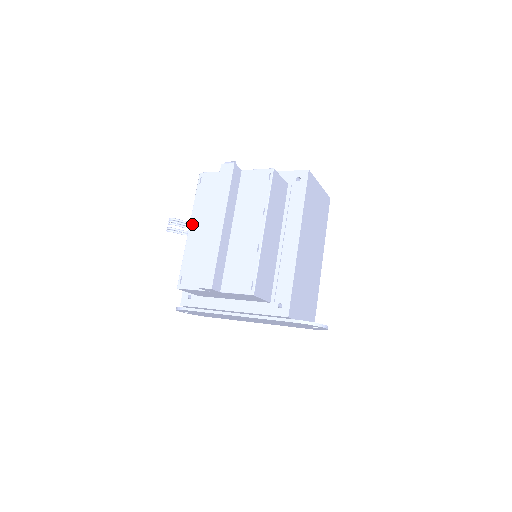
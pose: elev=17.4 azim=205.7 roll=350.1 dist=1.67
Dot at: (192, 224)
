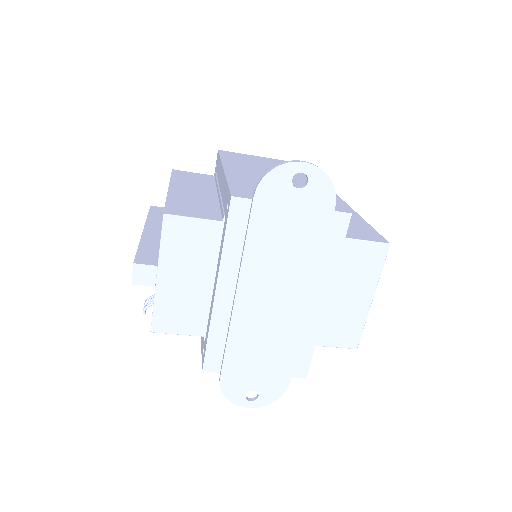
Dot at: occluded
